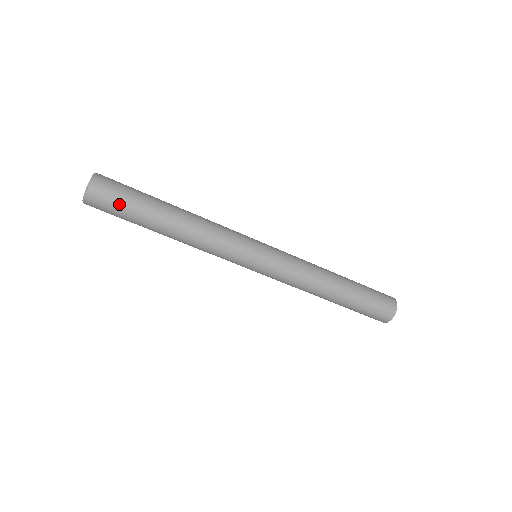
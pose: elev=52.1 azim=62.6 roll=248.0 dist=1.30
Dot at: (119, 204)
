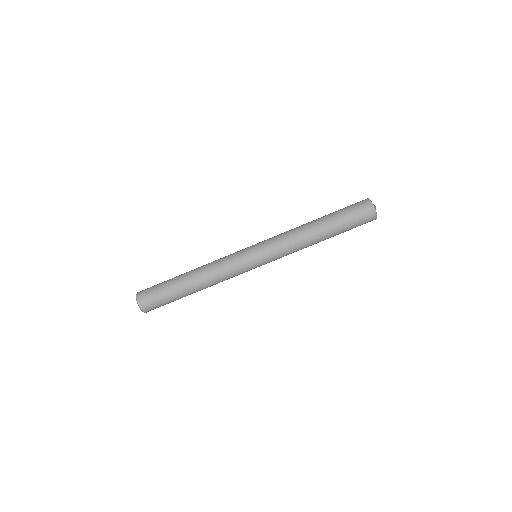
Dot at: (161, 301)
